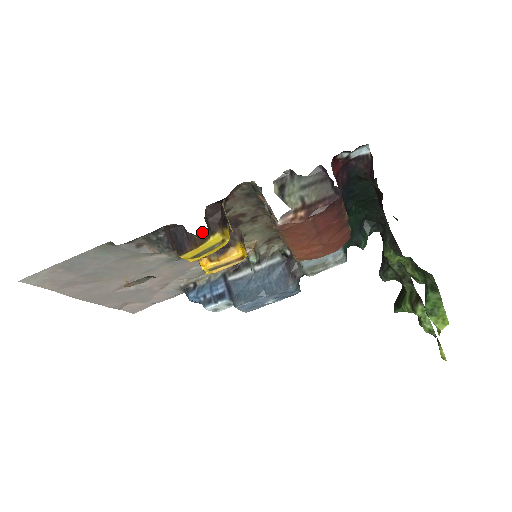
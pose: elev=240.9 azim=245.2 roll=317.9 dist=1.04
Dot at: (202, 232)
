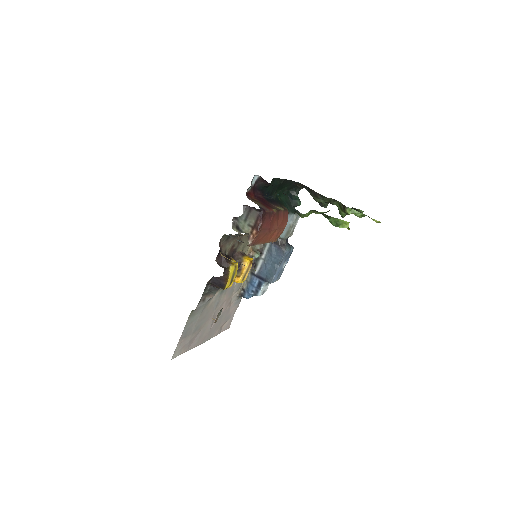
Dot at: (224, 272)
